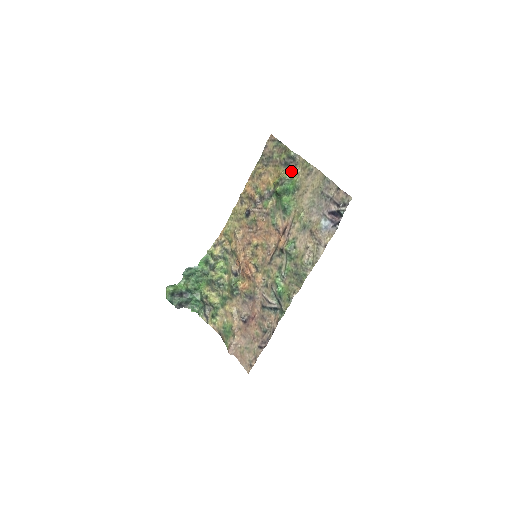
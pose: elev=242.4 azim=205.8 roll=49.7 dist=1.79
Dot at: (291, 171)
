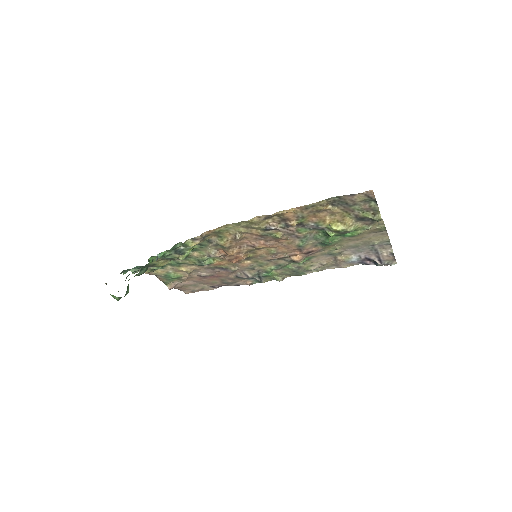
Dot at: (361, 226)
